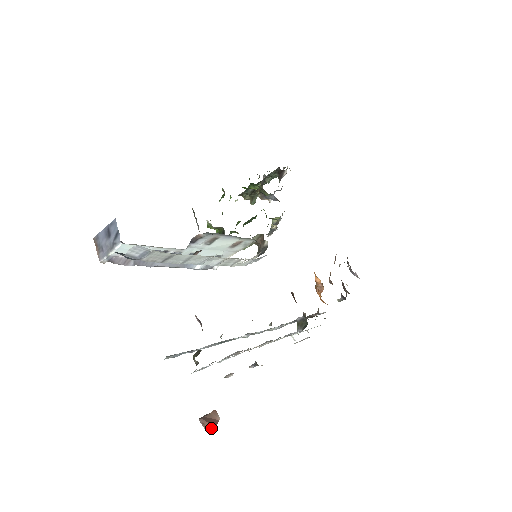
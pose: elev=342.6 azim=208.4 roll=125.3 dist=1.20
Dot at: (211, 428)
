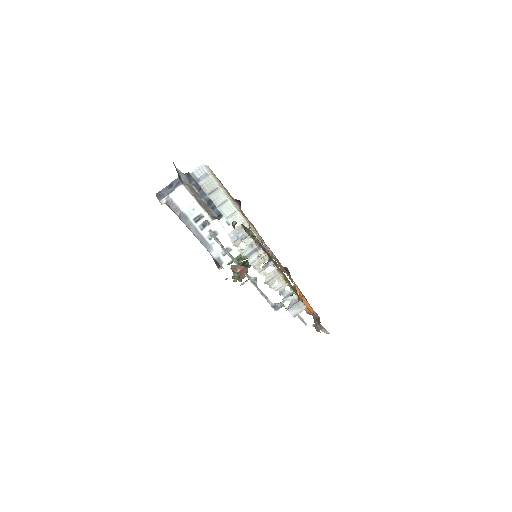
Dot at: (241, 269)
